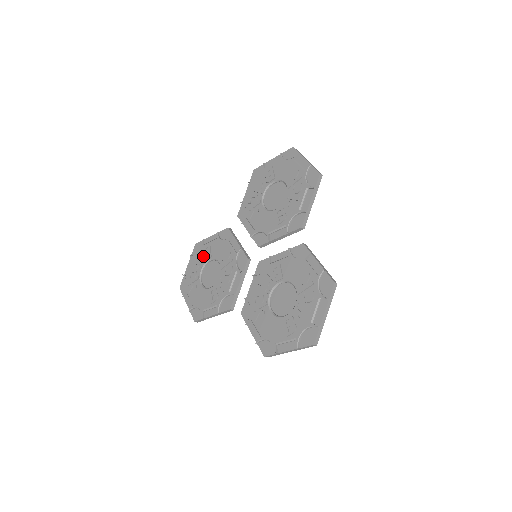
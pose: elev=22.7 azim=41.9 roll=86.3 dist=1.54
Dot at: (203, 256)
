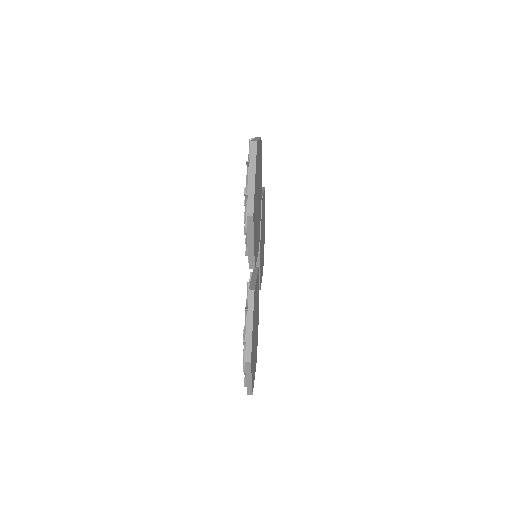
Dot at: occluded
